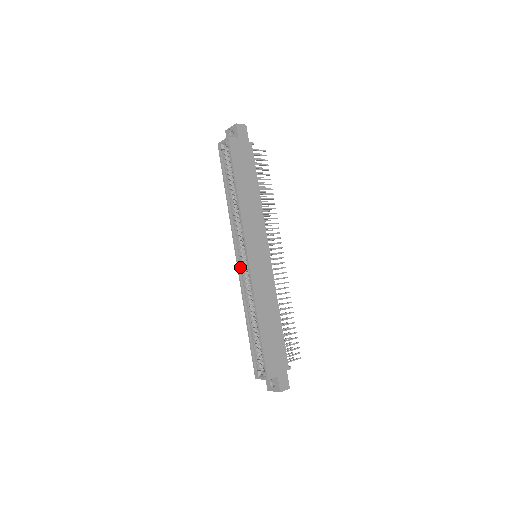
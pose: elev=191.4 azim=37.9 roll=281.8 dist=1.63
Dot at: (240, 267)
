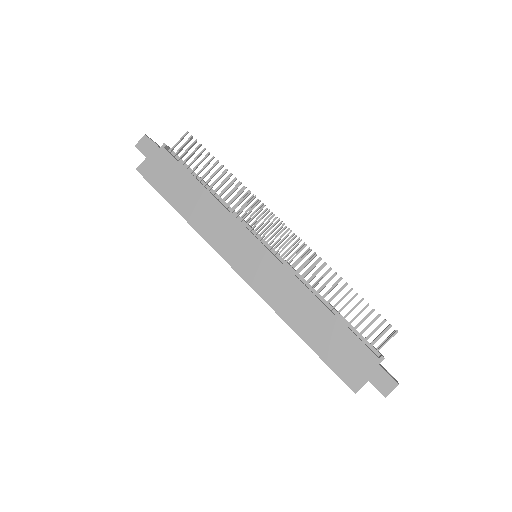
Dot at: occluded
